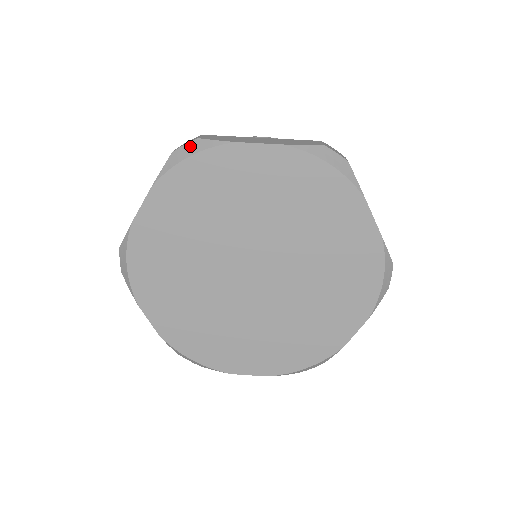
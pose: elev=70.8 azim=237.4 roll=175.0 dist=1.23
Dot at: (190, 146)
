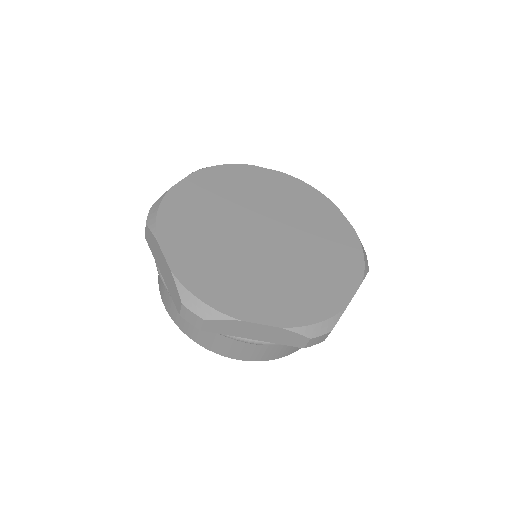
Dot at: occluded
